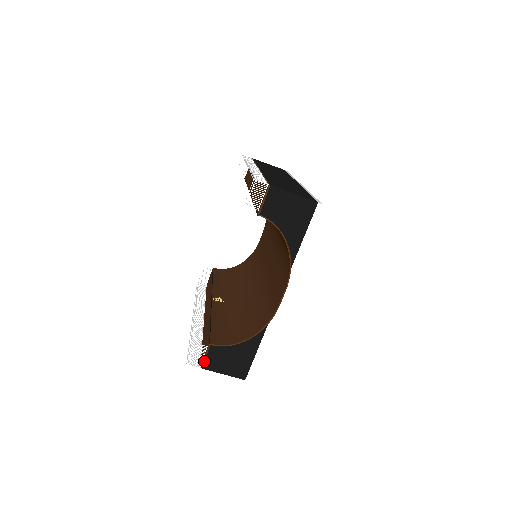
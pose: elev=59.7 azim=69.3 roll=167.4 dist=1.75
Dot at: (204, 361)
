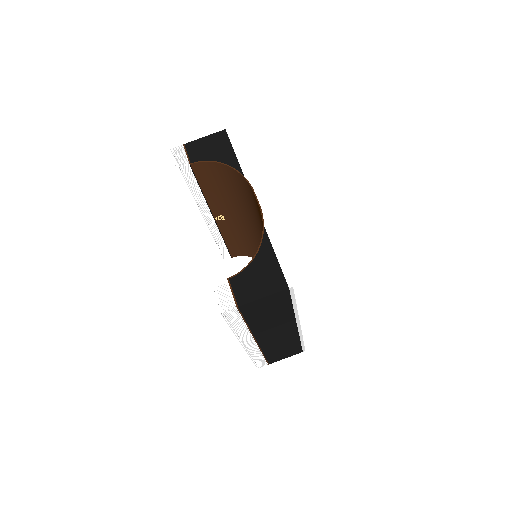
Dot at: (235, 298)
